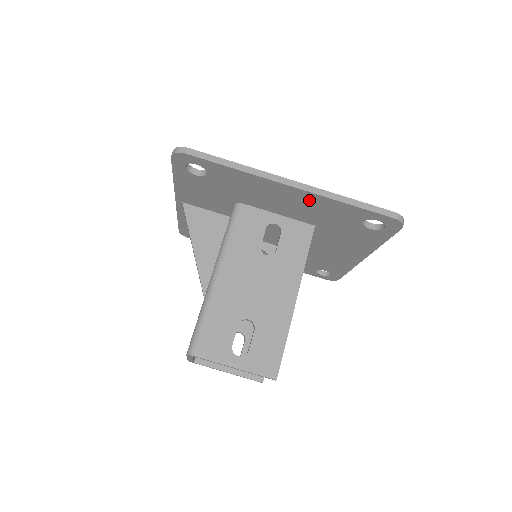
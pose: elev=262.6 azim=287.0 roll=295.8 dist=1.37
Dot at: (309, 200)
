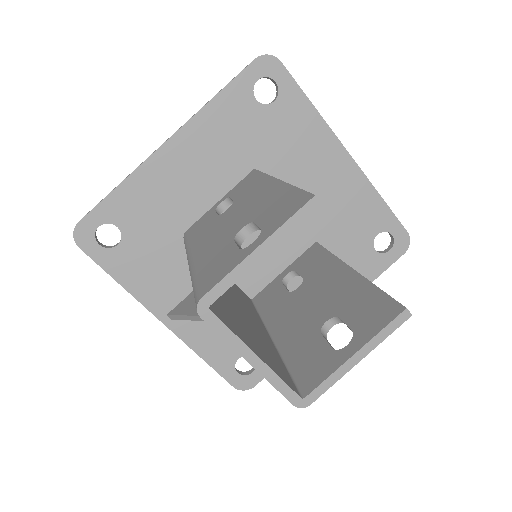
Dot at: (198, 138)
